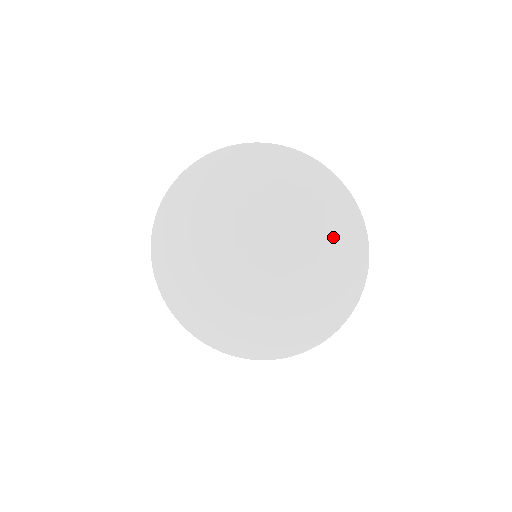
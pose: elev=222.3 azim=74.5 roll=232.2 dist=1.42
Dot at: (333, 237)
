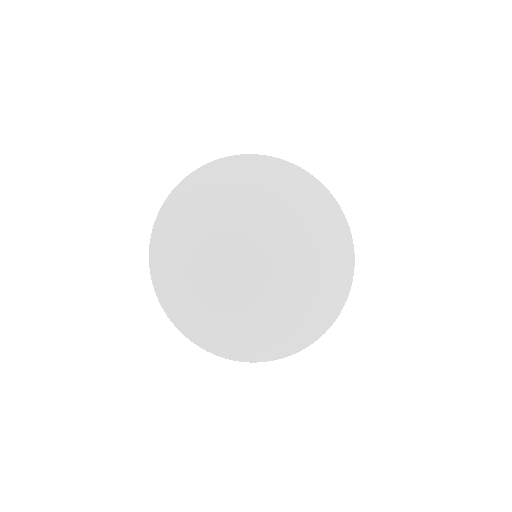
Dot at: (286, 189)
